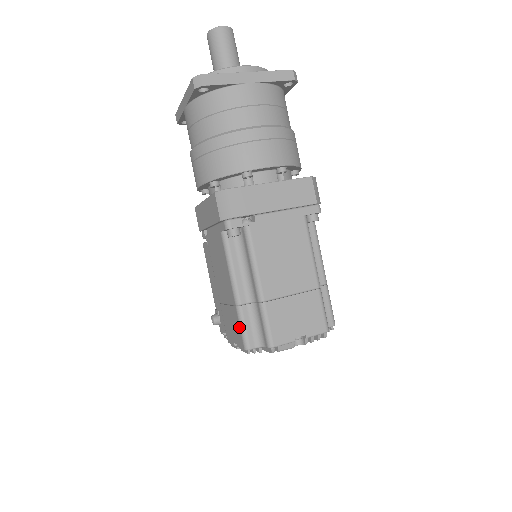
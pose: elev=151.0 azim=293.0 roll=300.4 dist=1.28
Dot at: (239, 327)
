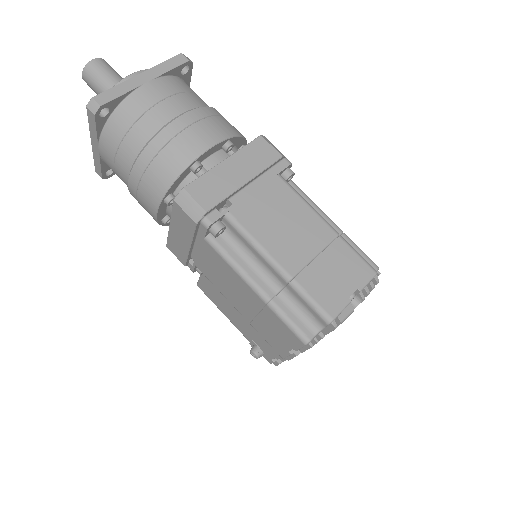
Dot at: (284, 325)
